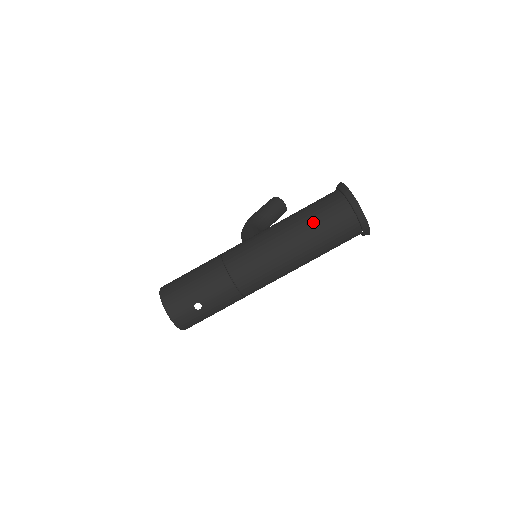
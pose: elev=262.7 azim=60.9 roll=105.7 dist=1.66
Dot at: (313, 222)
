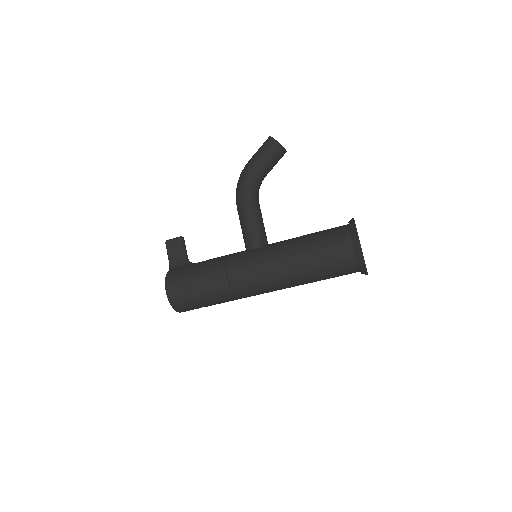
Dot at: (321, 274)
